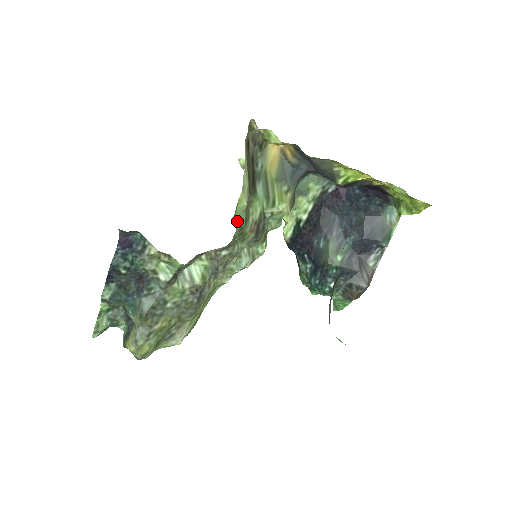
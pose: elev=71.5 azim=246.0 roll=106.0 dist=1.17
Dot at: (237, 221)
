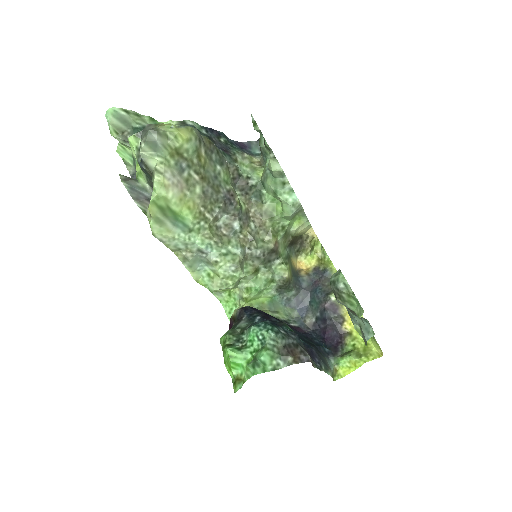
Dot at: (292, 220)
